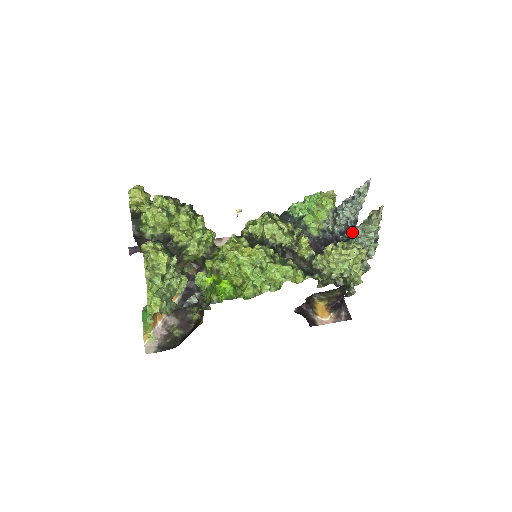
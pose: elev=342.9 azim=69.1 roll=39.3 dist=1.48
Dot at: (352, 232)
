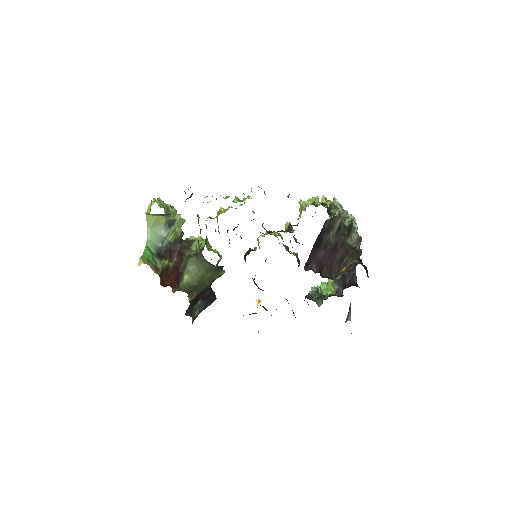
Dot at: occluded
